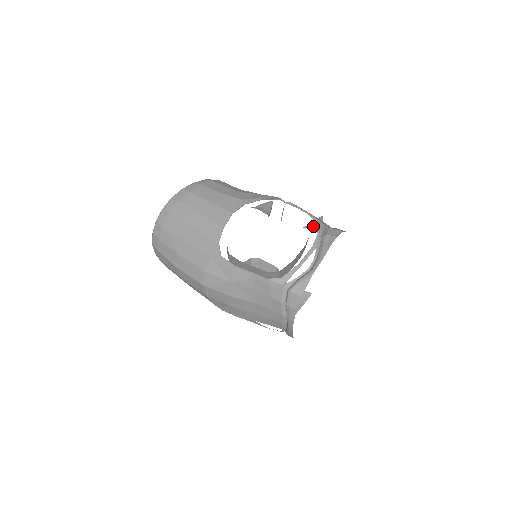
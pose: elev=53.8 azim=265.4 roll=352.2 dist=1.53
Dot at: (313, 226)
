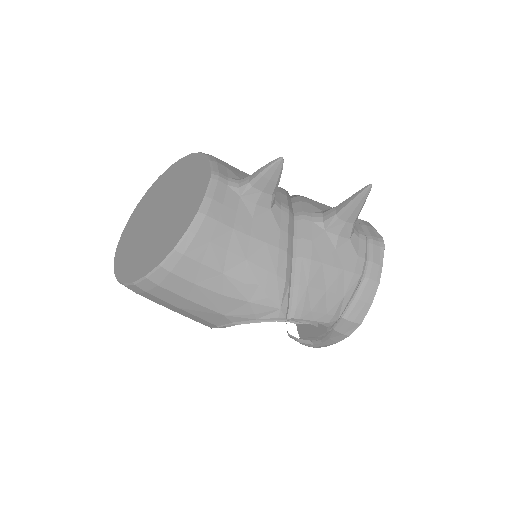
Dot at: (345, 221)
